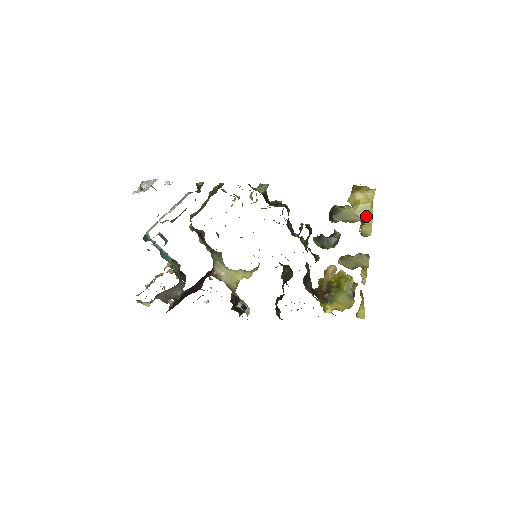
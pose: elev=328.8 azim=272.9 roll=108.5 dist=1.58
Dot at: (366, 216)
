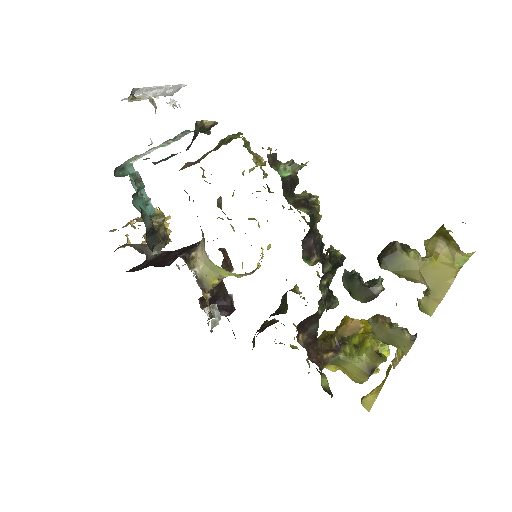
Dot at: (436, 285)
